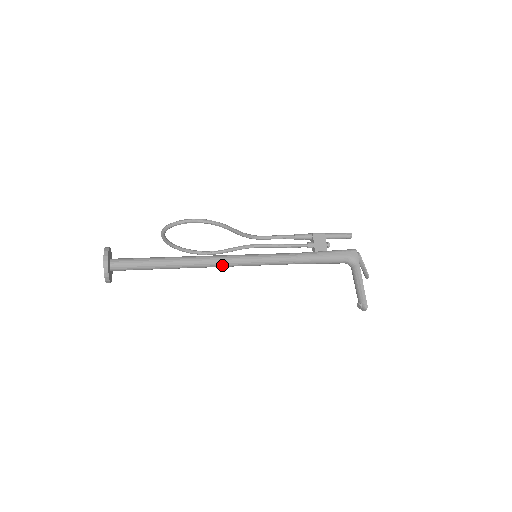
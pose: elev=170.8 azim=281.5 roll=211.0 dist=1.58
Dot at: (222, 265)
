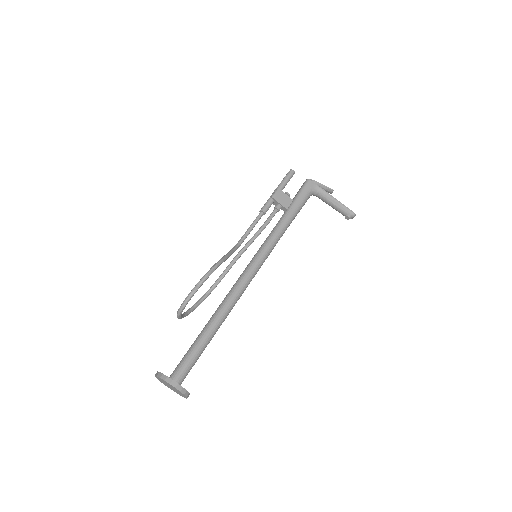
Dot at: (245, 289)
